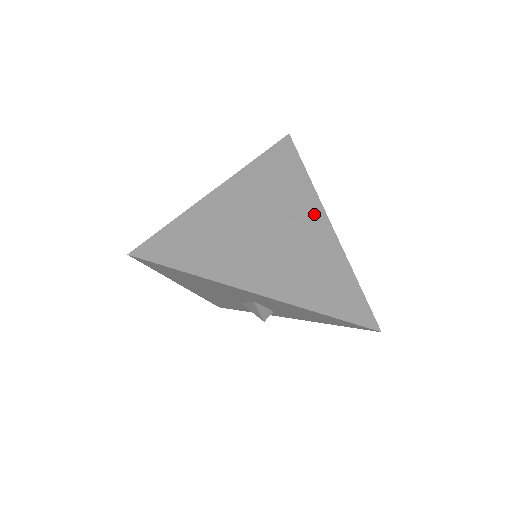
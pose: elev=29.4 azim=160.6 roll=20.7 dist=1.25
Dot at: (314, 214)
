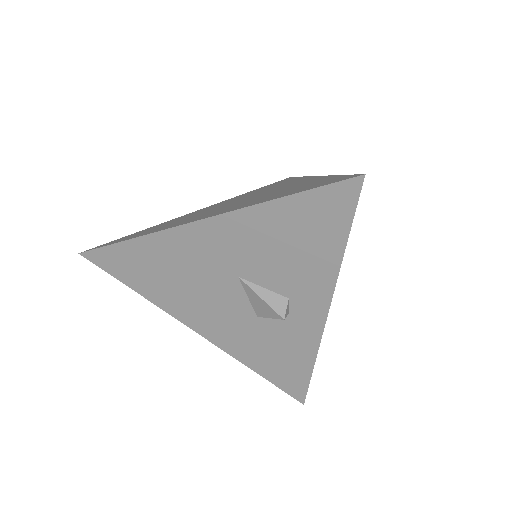
Dot at: (296, 181)
